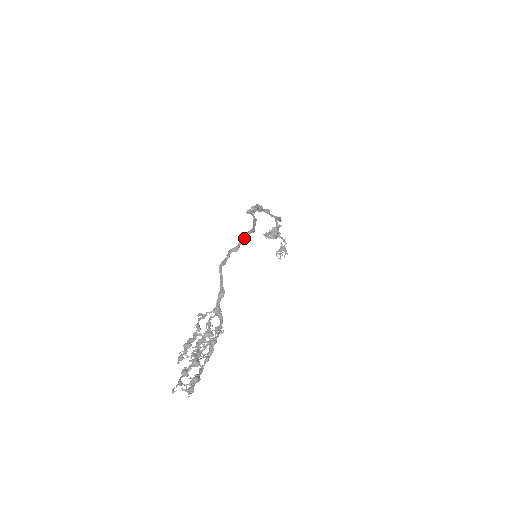
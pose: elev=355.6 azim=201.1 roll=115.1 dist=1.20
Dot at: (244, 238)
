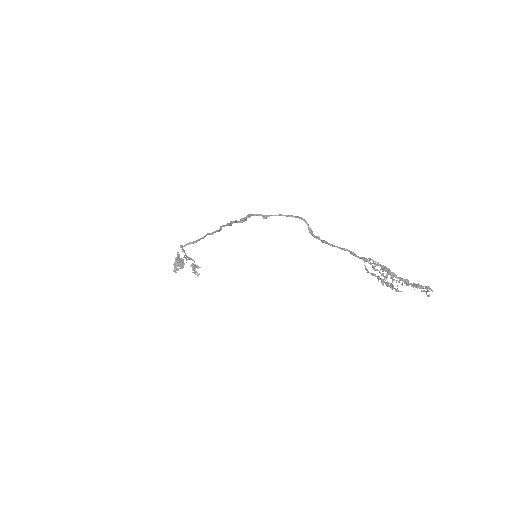
Dot at: occluded
